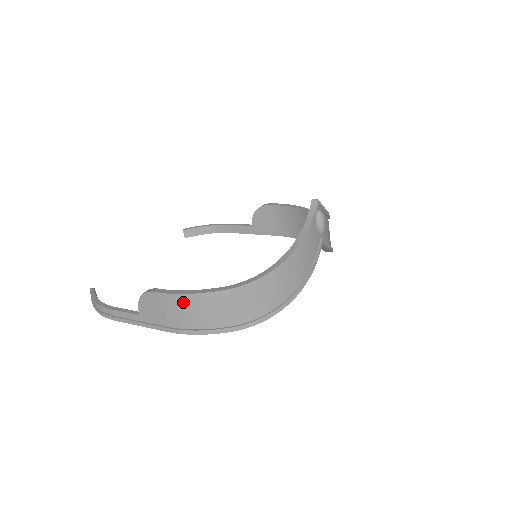
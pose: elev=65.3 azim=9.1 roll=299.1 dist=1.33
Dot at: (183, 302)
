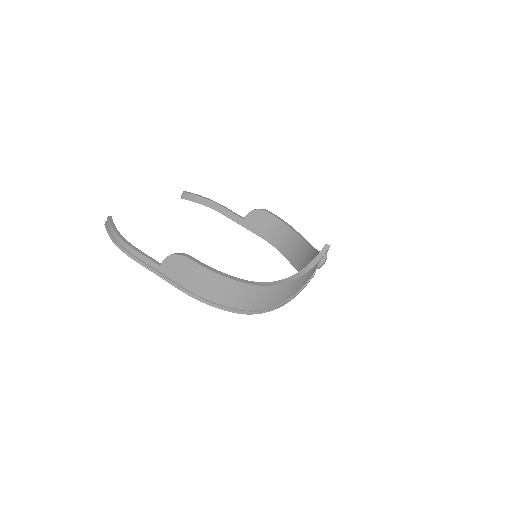
Dot at: (209, 277)
